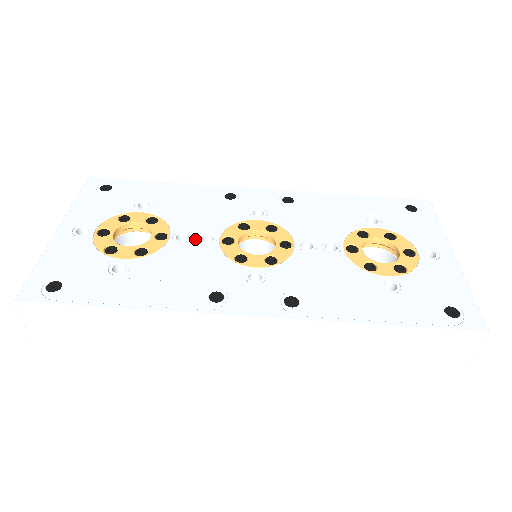
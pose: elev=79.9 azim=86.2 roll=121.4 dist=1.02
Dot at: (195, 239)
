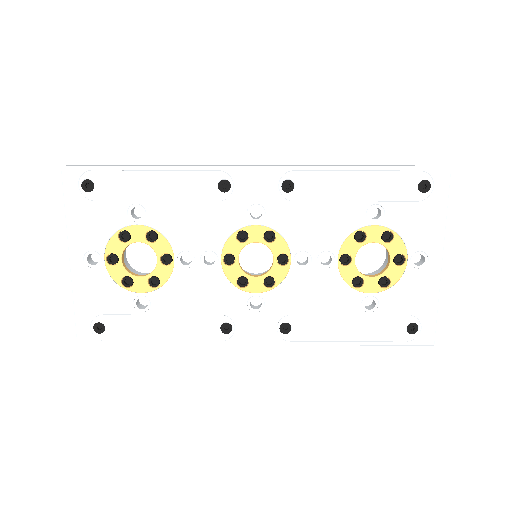
Dot at: (198, 262)
